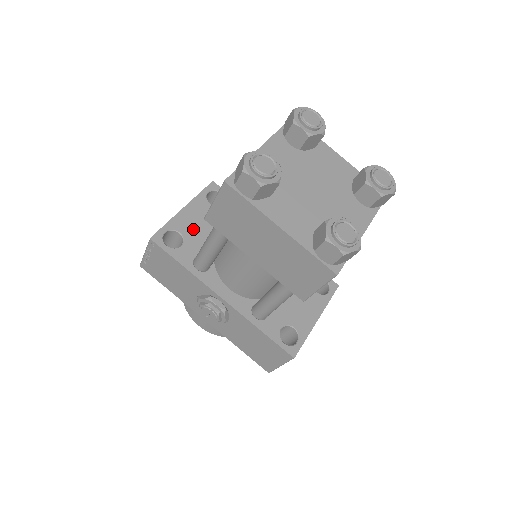
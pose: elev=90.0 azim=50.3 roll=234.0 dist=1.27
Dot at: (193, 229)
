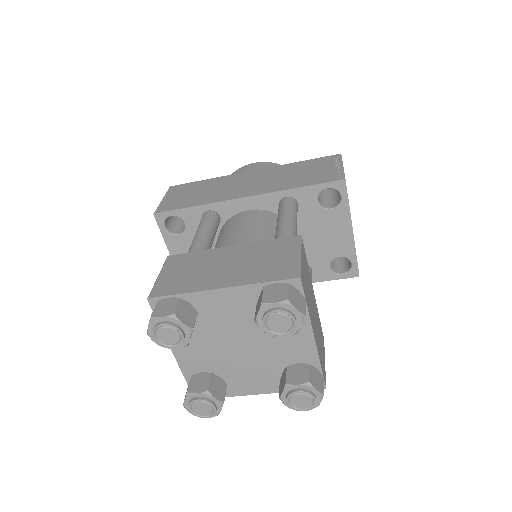
Dot at: occluded
